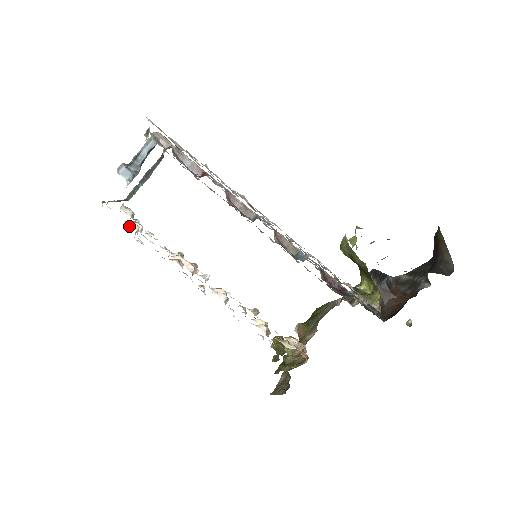
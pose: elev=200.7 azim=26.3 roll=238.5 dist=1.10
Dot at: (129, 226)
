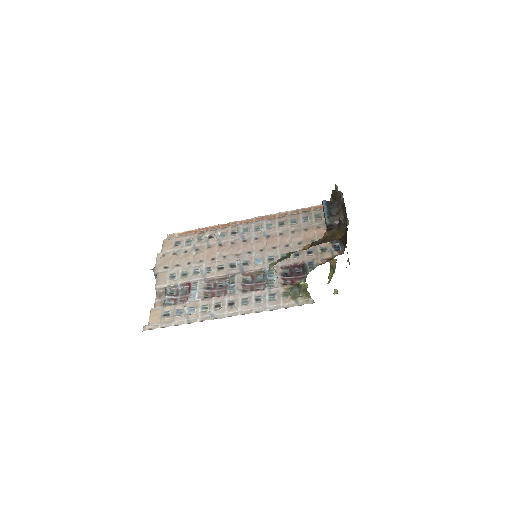
Dot at: occluded
